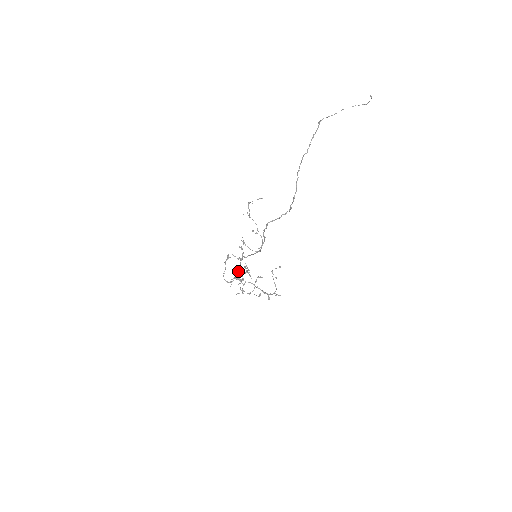
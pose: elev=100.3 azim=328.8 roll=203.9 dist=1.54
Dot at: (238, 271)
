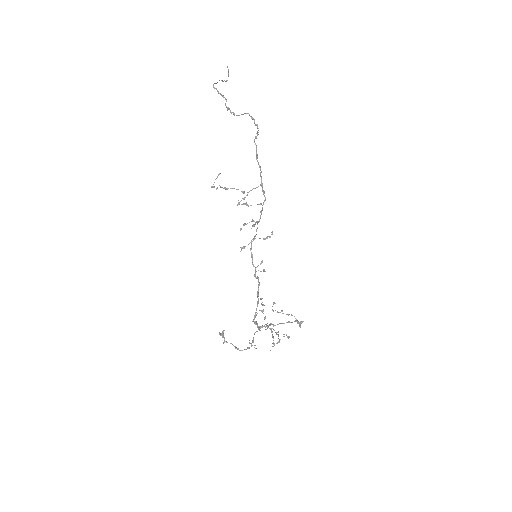
Dot at: (257, 278)
